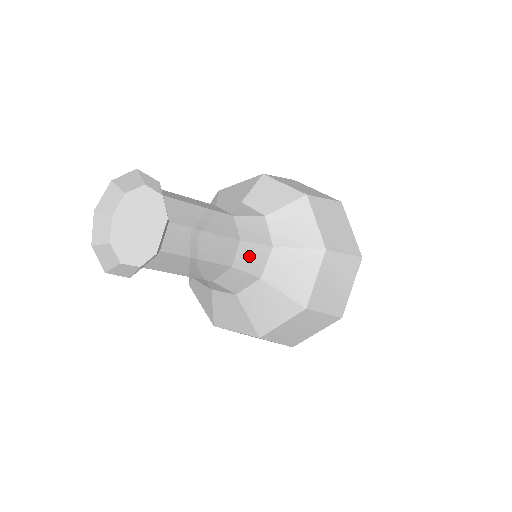
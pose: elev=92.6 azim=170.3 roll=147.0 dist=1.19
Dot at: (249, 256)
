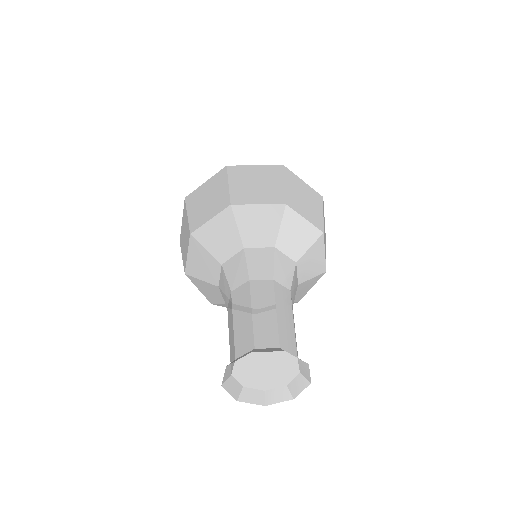
Dot at: occluded
